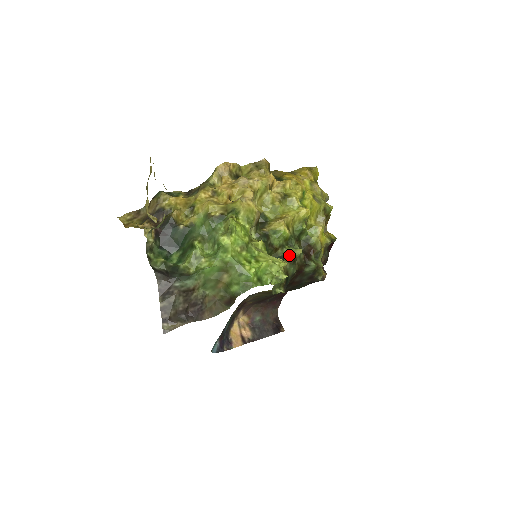
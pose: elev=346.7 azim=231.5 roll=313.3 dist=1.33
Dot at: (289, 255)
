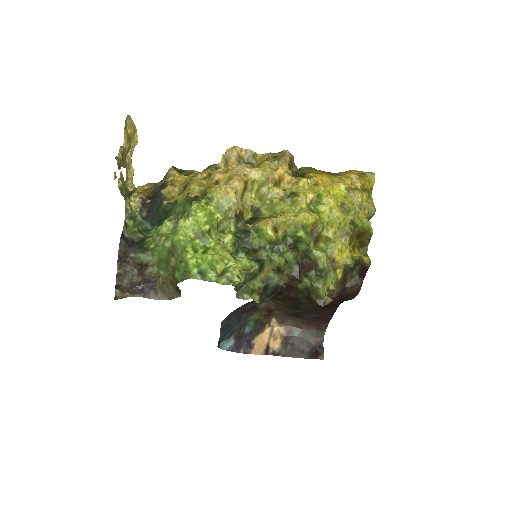
Dot at: (271, 261)
